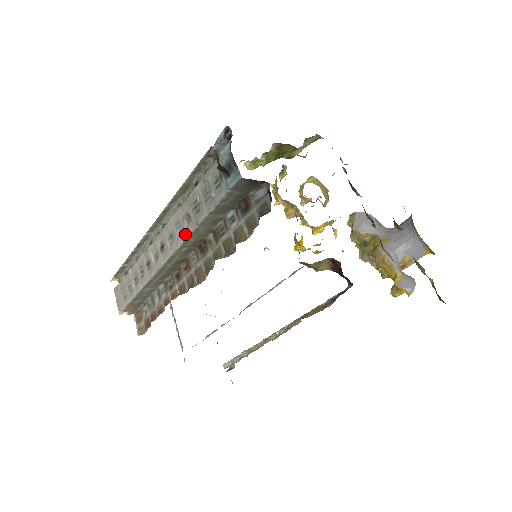
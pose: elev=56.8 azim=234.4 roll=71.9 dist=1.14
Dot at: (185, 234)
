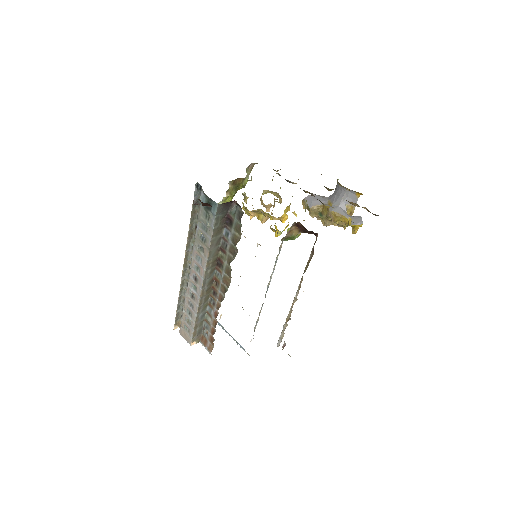
Dot at: (205, 260)
